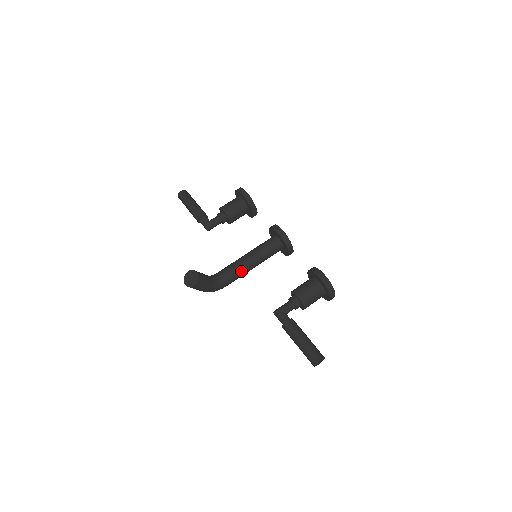
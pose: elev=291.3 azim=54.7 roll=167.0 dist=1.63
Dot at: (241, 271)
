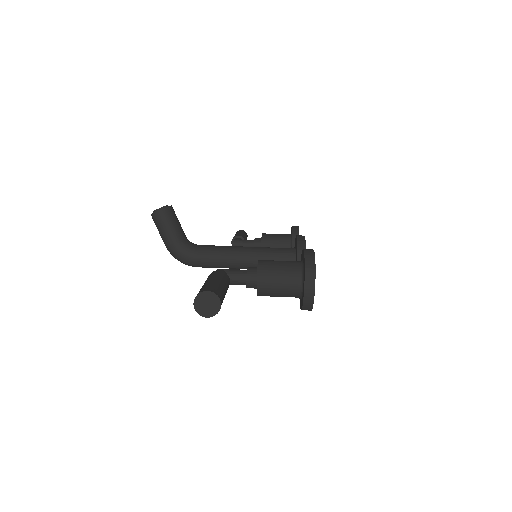
Dot at: (224, 253)
